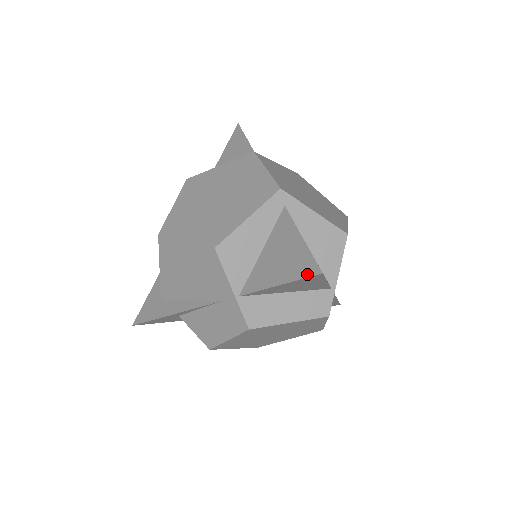
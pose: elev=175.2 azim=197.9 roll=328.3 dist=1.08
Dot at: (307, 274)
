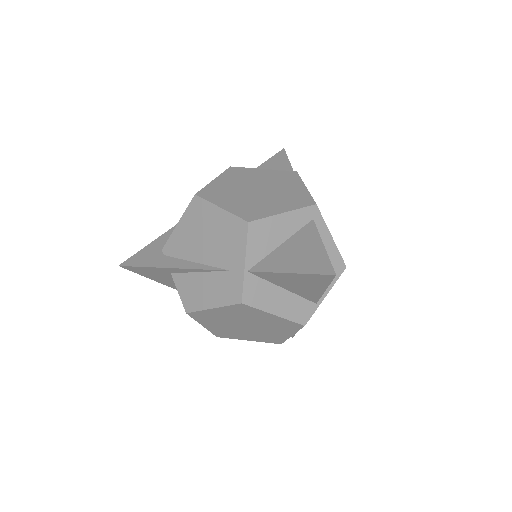
Dot at: (321, 272)
